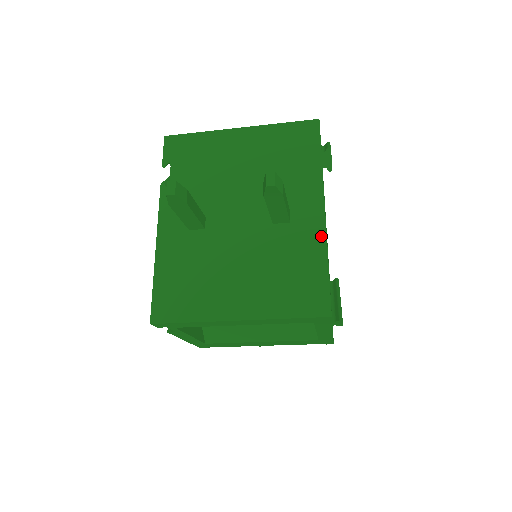
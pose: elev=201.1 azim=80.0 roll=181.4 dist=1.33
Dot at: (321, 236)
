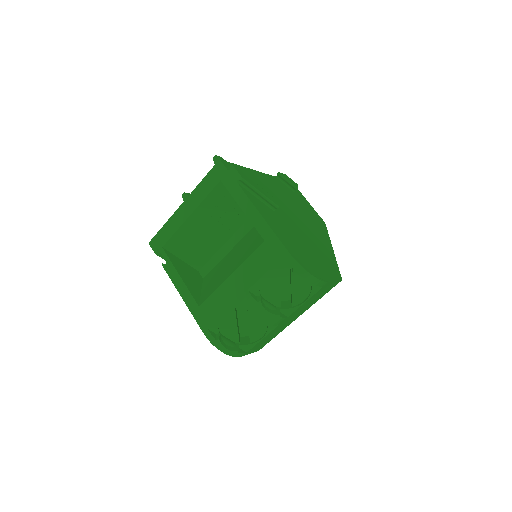
Dot at: occluded
